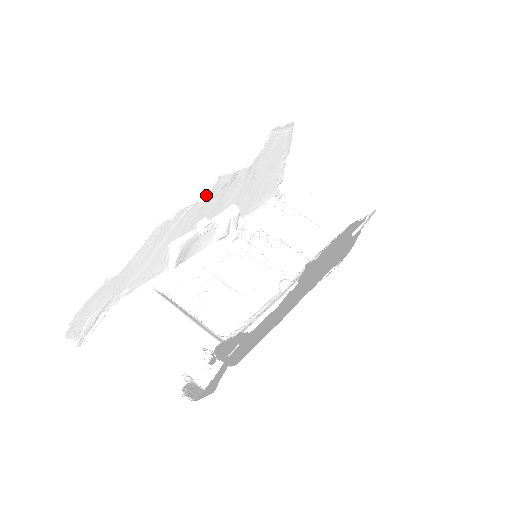
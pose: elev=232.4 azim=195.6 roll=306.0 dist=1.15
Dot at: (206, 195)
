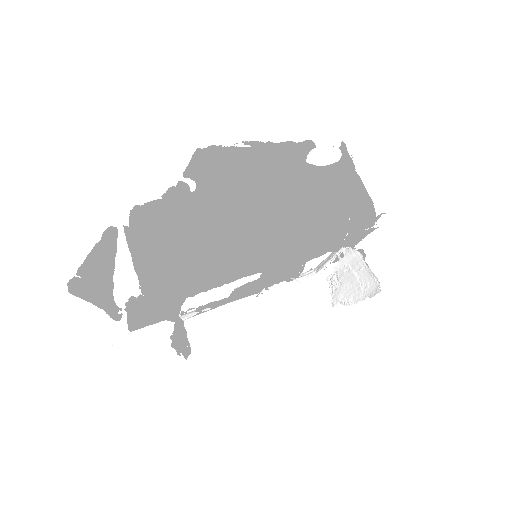
Dot at: occluded
